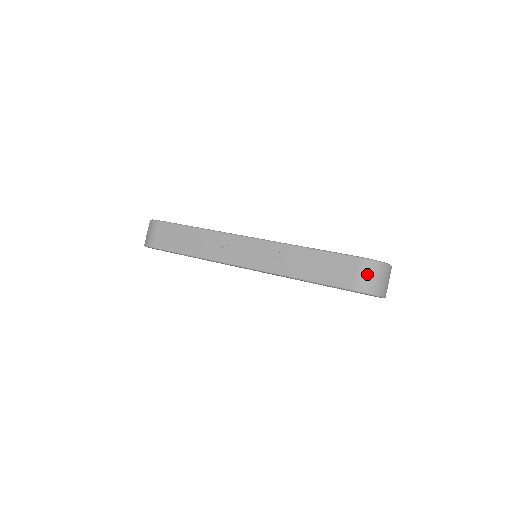
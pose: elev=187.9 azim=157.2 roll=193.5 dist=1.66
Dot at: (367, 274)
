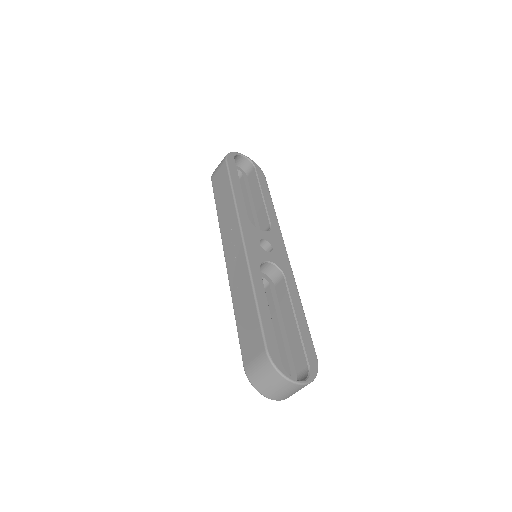
Dot at: (260, 368)
